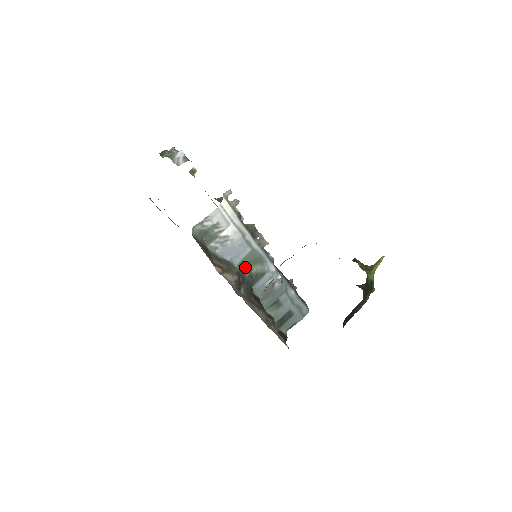
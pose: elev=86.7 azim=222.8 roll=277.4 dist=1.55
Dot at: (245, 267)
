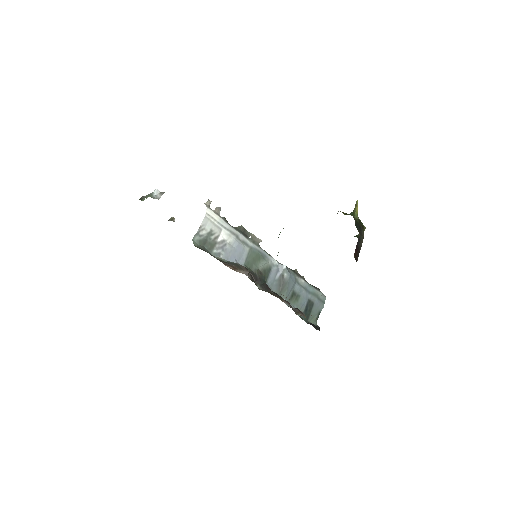
Dot at: (251, 266)
